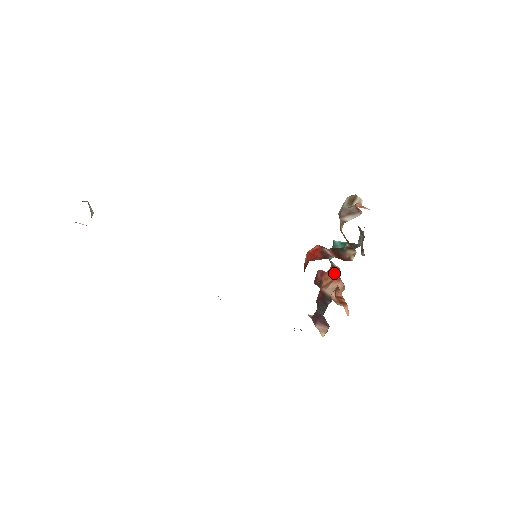
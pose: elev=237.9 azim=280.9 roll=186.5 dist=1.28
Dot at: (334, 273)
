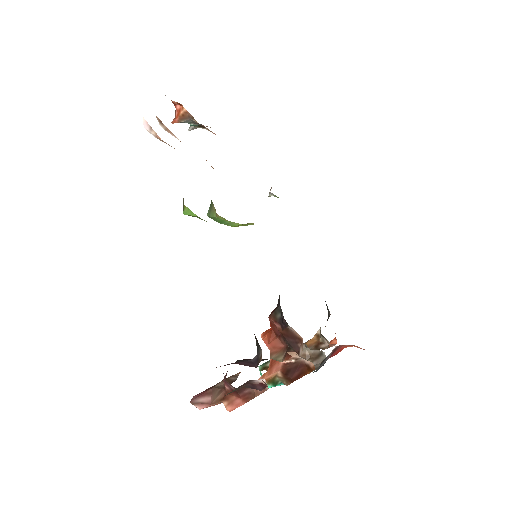
Dot at: (267, 370)
